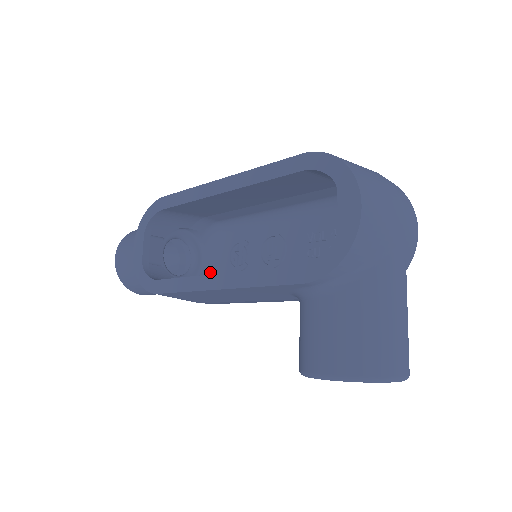
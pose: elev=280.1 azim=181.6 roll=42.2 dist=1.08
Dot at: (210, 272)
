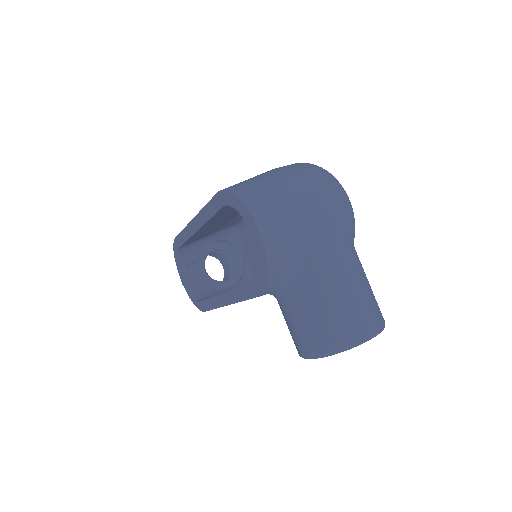
Dot at: (249, 266)
